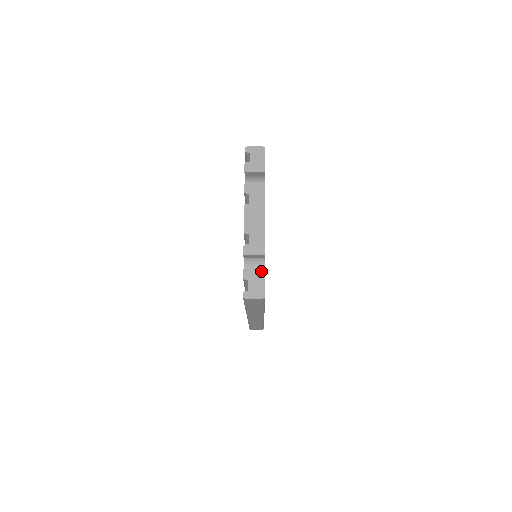
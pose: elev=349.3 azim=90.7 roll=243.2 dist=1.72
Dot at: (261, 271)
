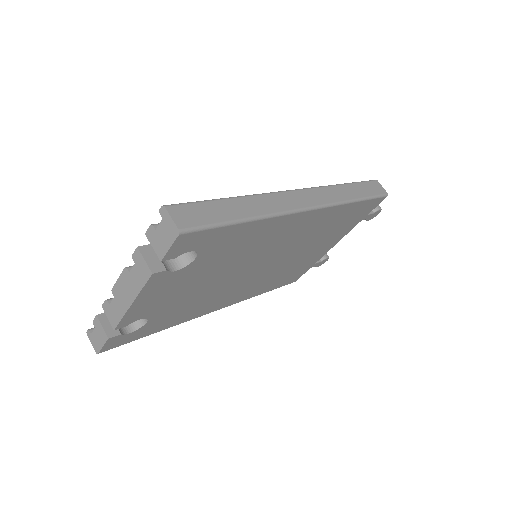
Dot at: (105, 335)
